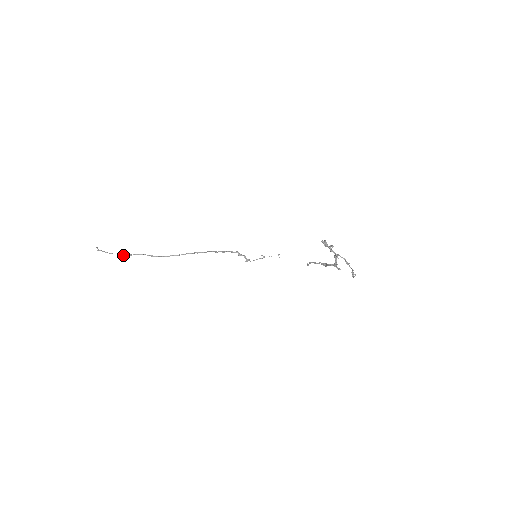
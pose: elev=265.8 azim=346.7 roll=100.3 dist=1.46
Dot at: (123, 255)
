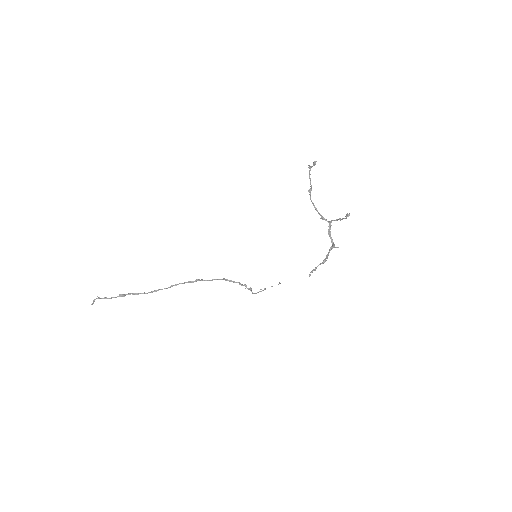
Dot at: occluded
